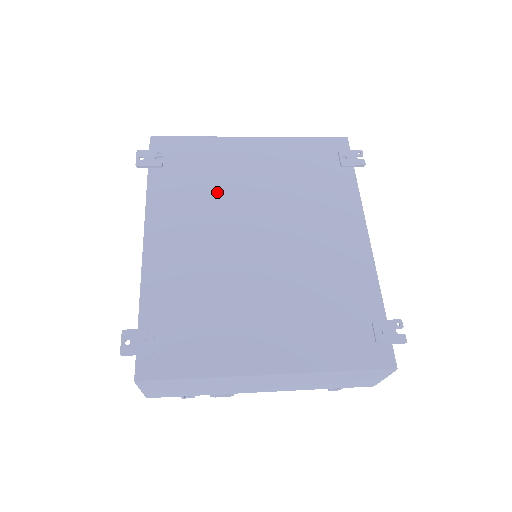
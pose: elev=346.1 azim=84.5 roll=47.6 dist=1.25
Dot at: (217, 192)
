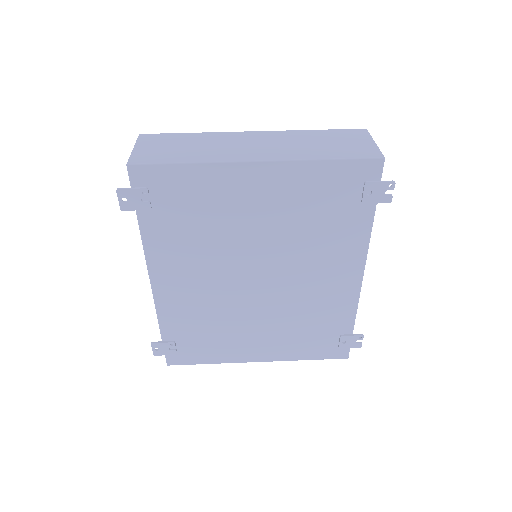
Dot at: (216, 236)
